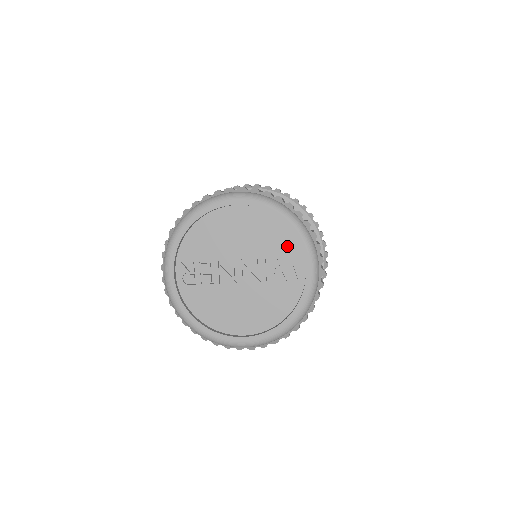
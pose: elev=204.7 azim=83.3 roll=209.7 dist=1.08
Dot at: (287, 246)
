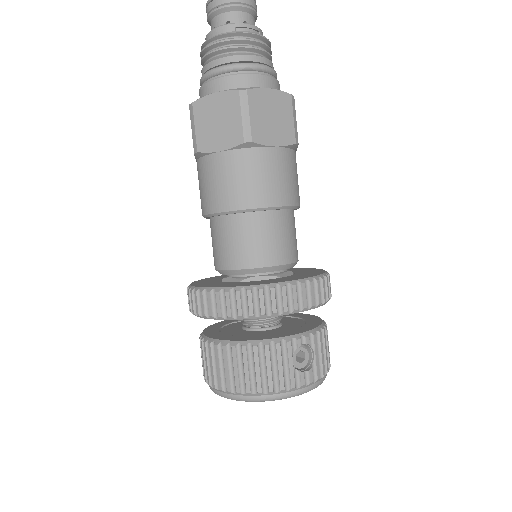
Dot at: occluded
